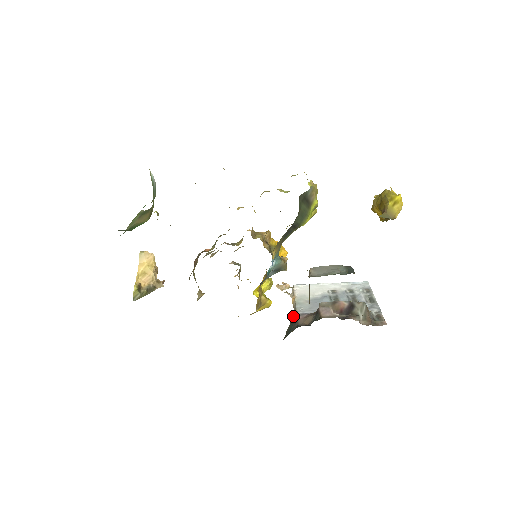
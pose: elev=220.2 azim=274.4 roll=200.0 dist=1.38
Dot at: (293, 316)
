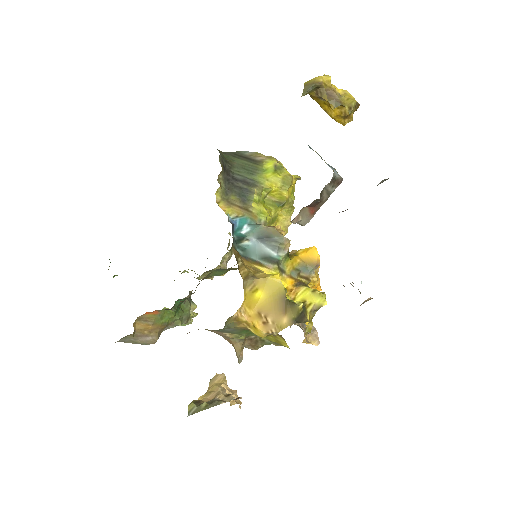
Dot at: occluded
